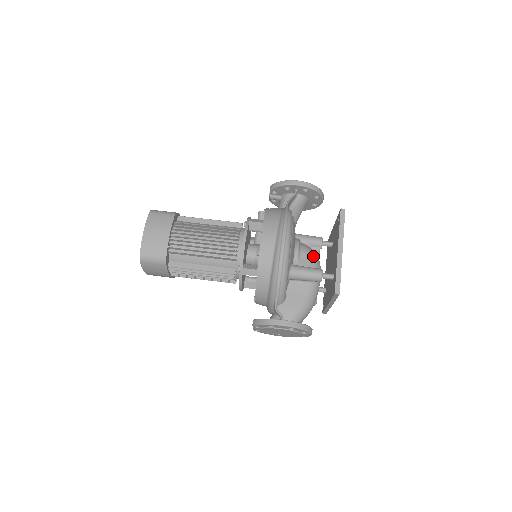
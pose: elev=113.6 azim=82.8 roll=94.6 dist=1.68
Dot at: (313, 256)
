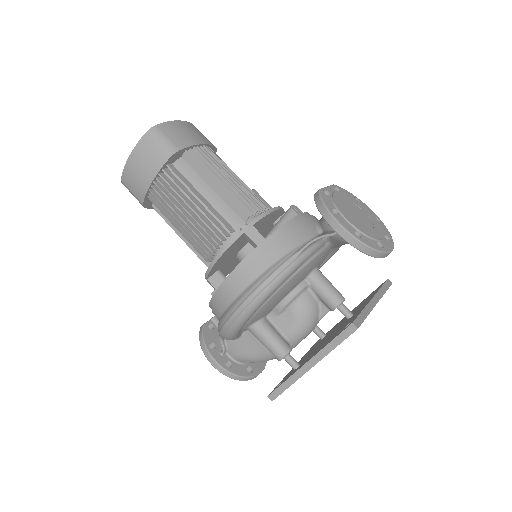
Dot at: (302, 321)
